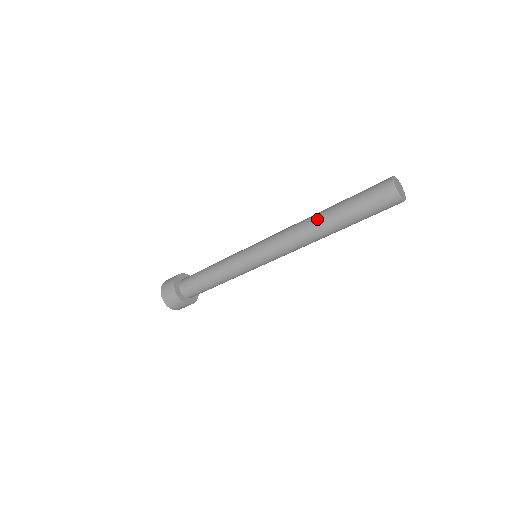
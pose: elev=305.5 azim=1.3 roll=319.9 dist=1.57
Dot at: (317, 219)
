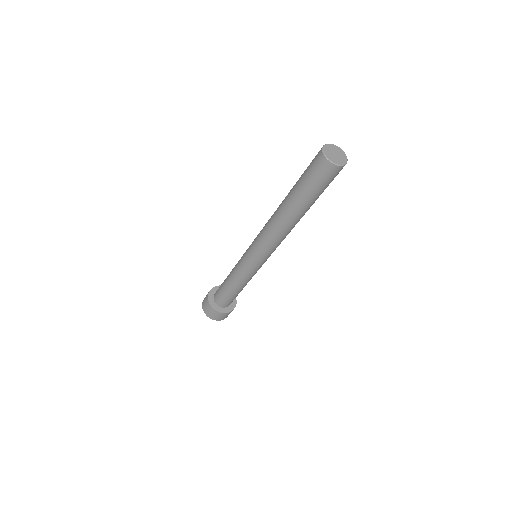
Dot at: occluded
